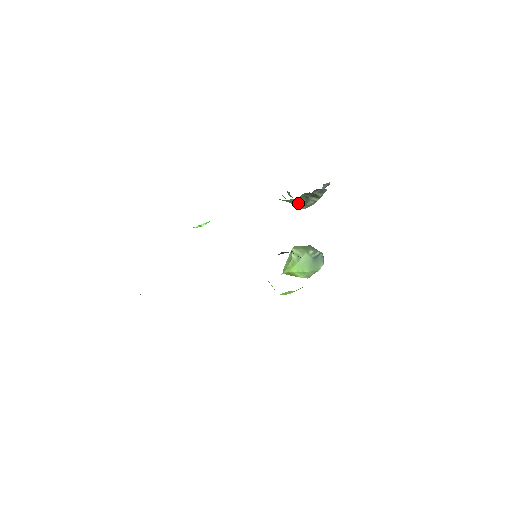
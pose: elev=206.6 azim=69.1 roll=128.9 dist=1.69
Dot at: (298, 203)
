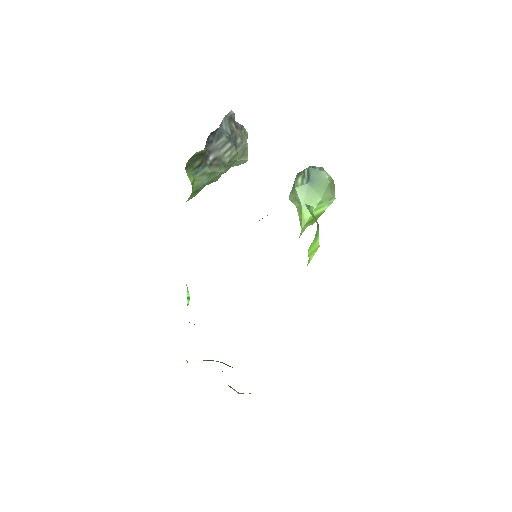
Dot at: (209, 177)
